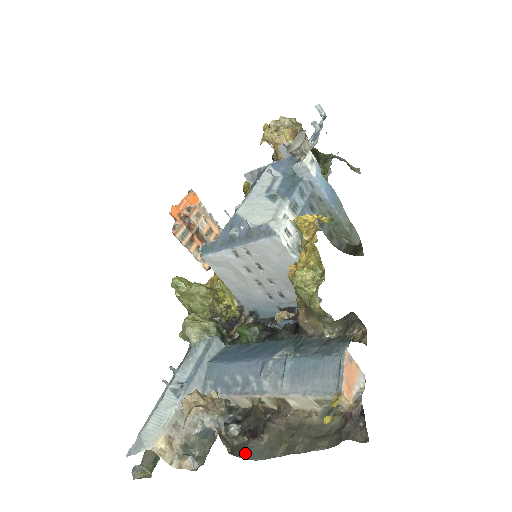
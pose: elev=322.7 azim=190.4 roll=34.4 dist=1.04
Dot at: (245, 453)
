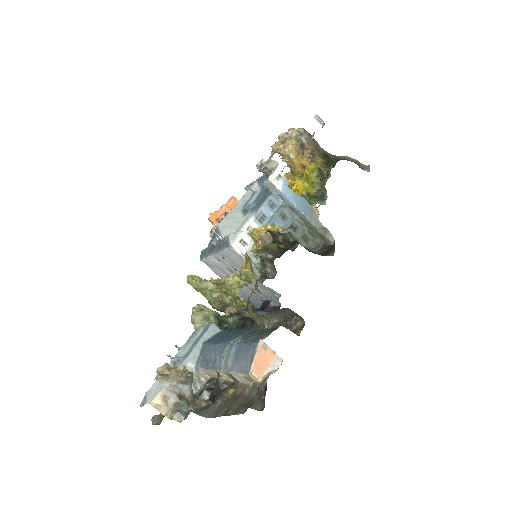
Dot at: (204, 412)
